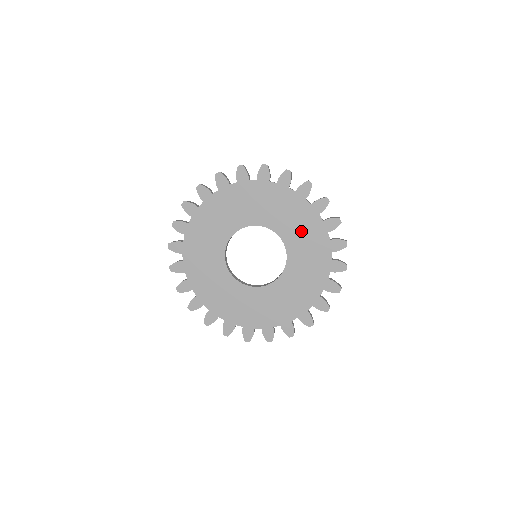
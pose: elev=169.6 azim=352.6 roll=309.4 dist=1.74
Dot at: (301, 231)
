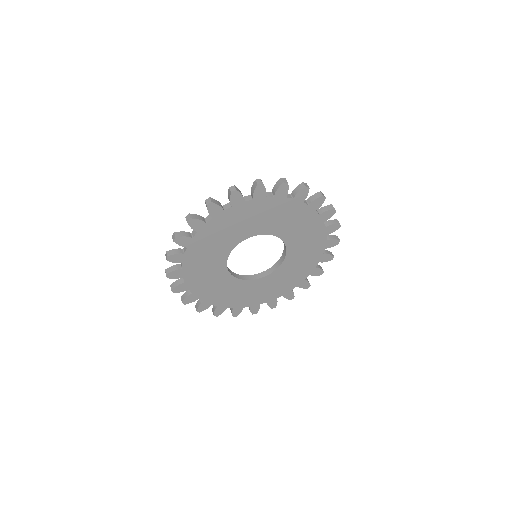
Dot at: (304, 236)
